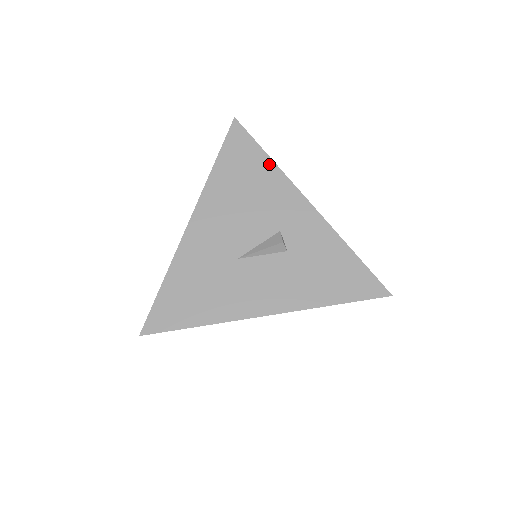
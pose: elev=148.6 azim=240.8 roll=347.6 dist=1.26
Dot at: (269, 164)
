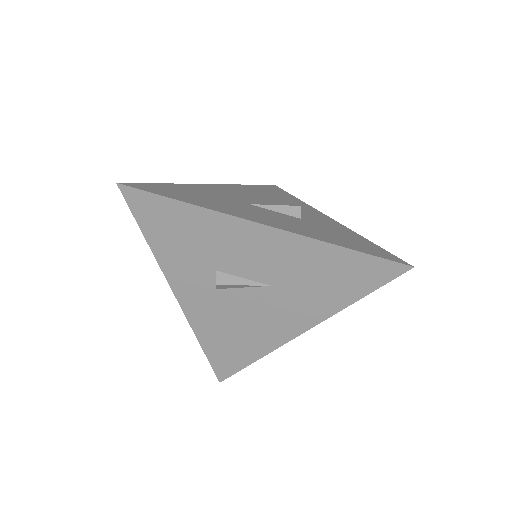
Dot at: (297, 199)
